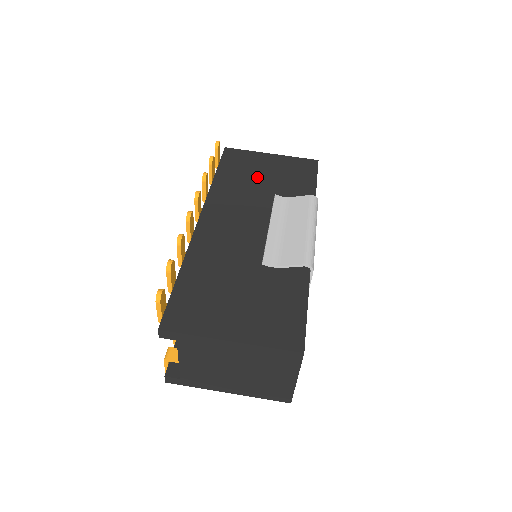
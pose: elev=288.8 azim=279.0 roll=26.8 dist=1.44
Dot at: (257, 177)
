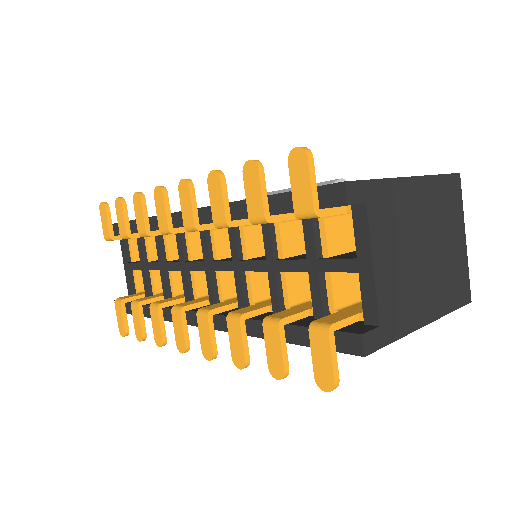
Dot at: occluded
